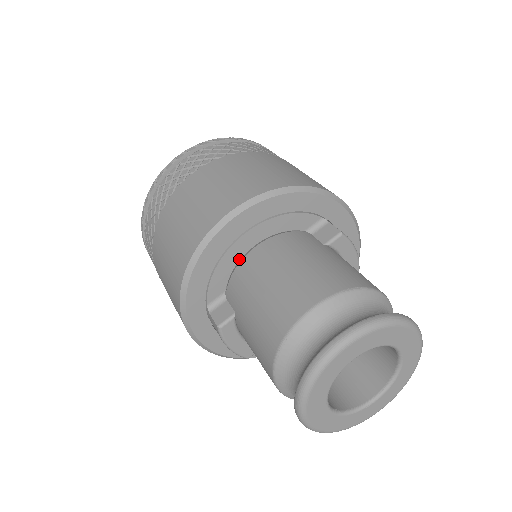
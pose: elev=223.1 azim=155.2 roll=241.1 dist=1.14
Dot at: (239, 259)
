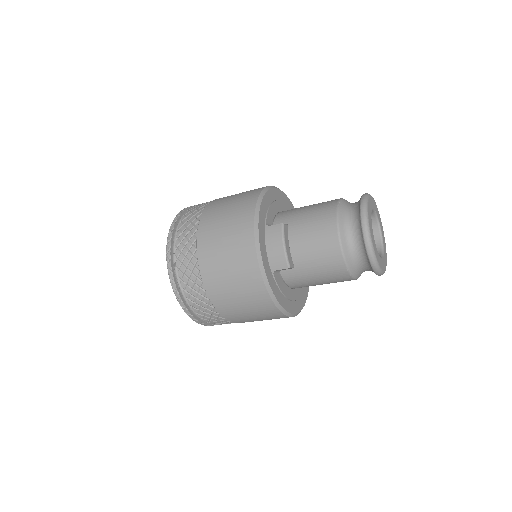
Dot at: (277, 212)
